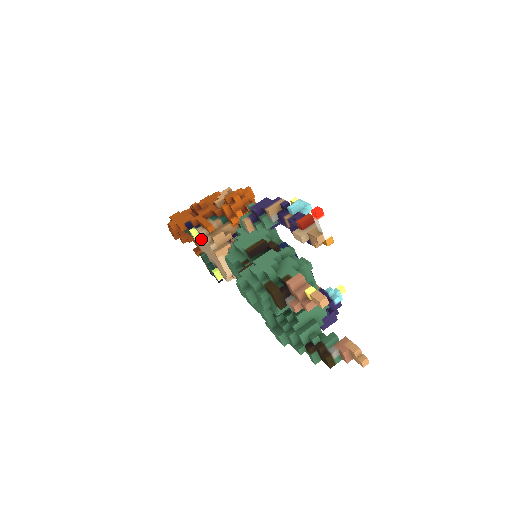
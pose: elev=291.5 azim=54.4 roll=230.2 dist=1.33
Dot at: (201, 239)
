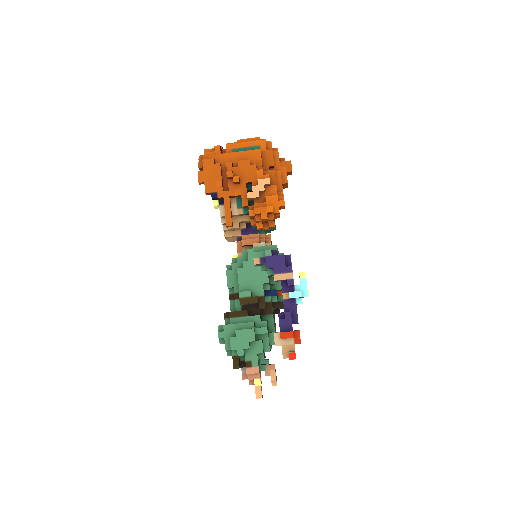
Dot at: occluded
